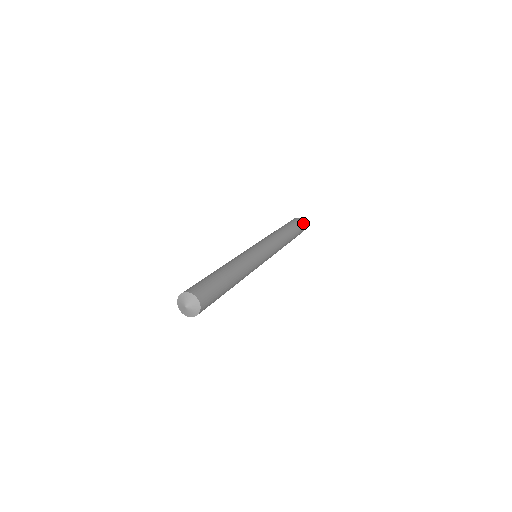
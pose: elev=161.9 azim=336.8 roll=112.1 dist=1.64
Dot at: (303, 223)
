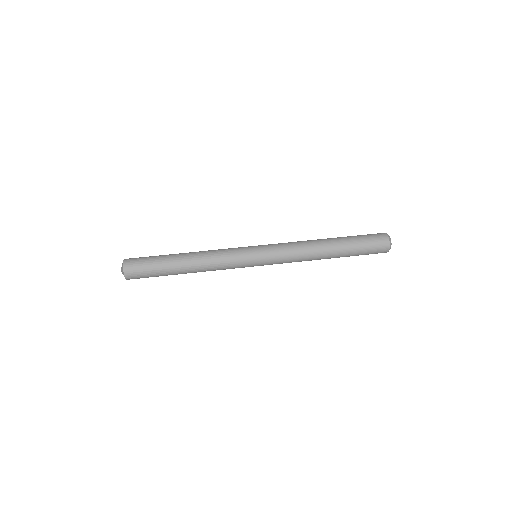
Dot at: (385, 248)
